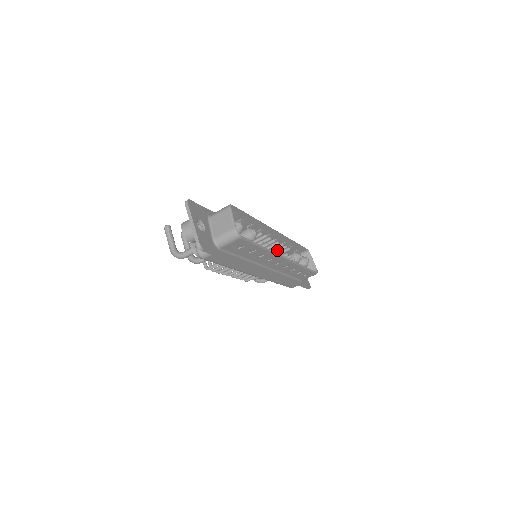
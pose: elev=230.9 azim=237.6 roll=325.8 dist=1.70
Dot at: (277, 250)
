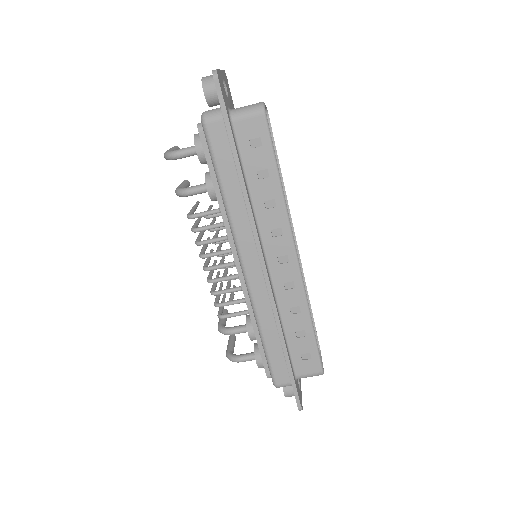
Dot at: occluded
